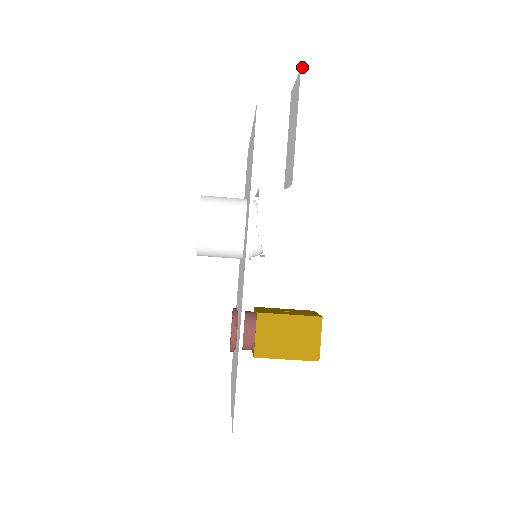
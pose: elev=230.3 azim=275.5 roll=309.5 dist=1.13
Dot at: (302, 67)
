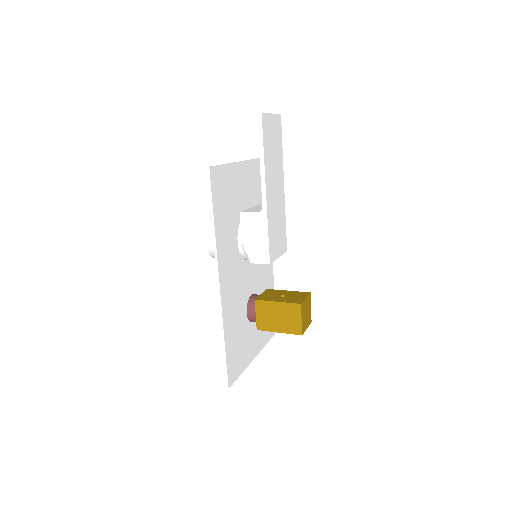
Dot at: (258, 113)
